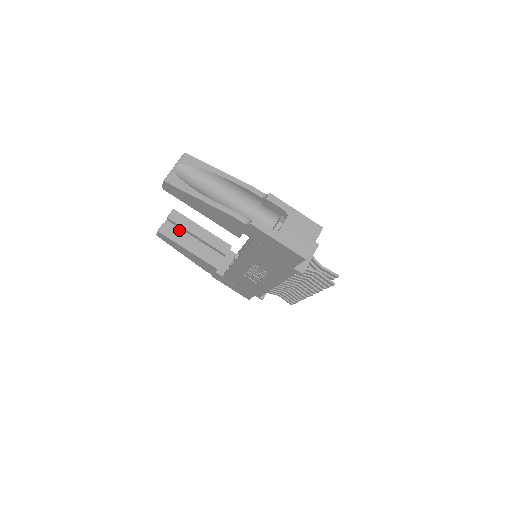
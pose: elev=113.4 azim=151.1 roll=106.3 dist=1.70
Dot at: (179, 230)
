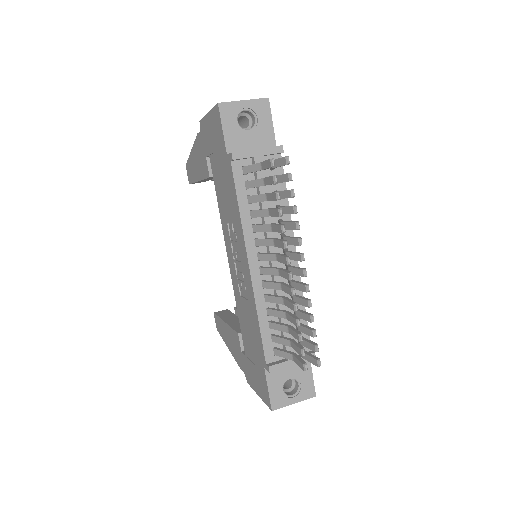
Dot at: occluded
